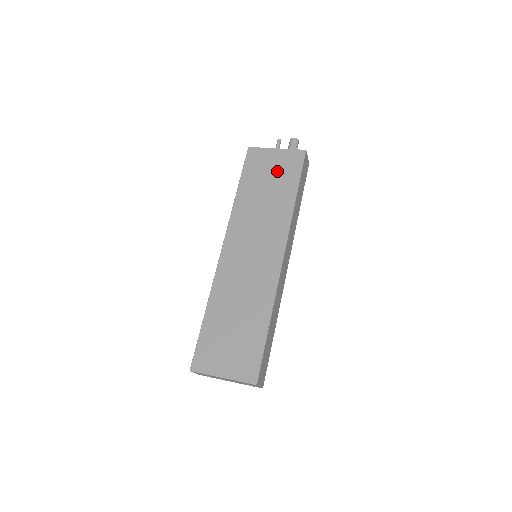
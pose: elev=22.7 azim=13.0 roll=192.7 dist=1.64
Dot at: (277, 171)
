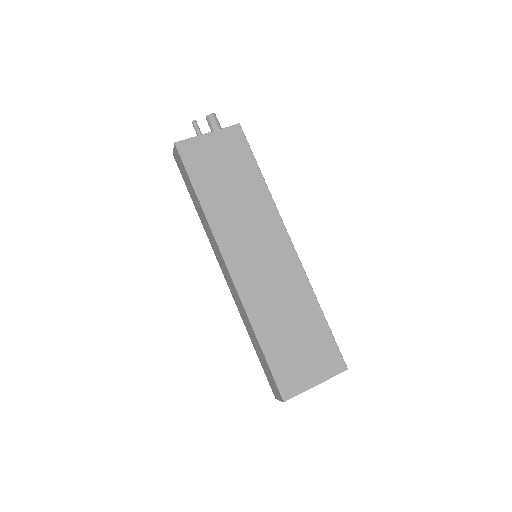
Dot at: (226, 158)
